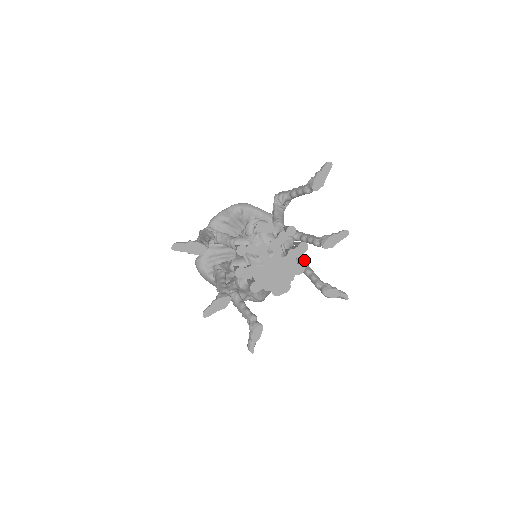
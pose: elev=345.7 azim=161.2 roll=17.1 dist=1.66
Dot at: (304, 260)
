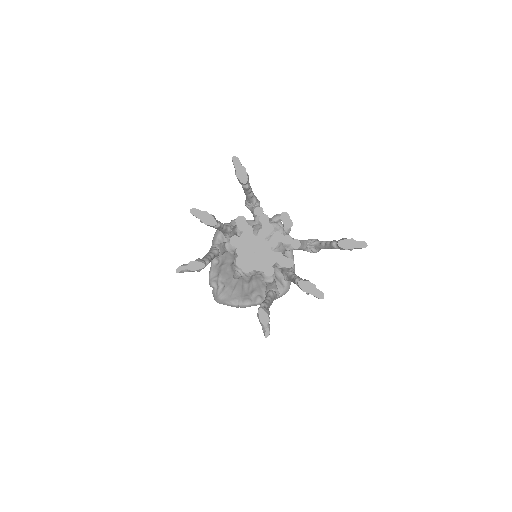
Dot at: occluded
